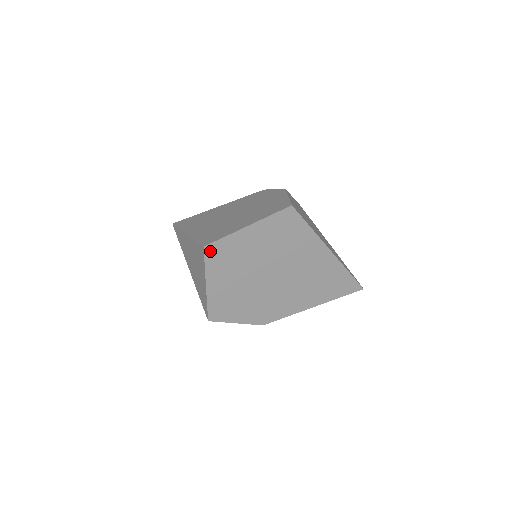
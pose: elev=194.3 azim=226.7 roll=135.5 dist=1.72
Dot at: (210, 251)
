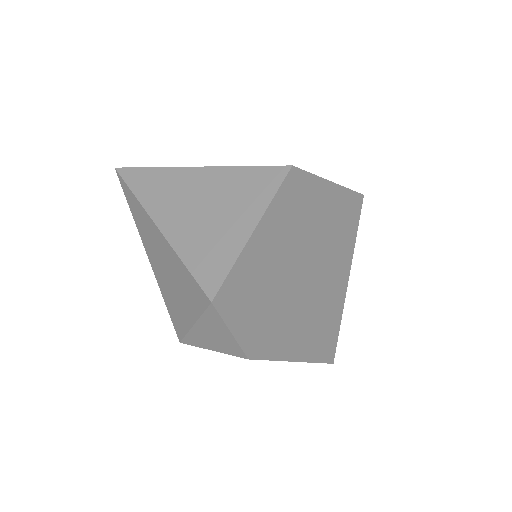
Dot at: (291, 179)
